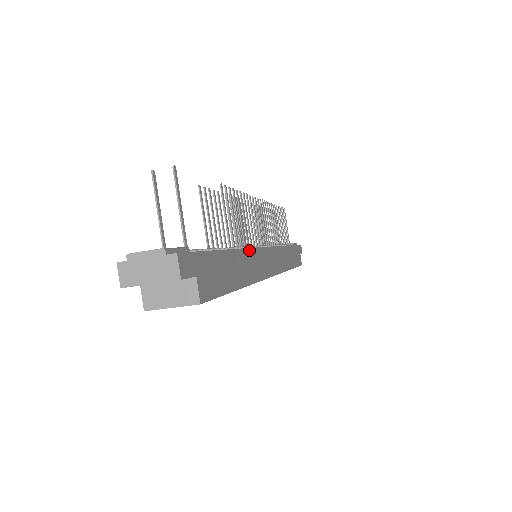
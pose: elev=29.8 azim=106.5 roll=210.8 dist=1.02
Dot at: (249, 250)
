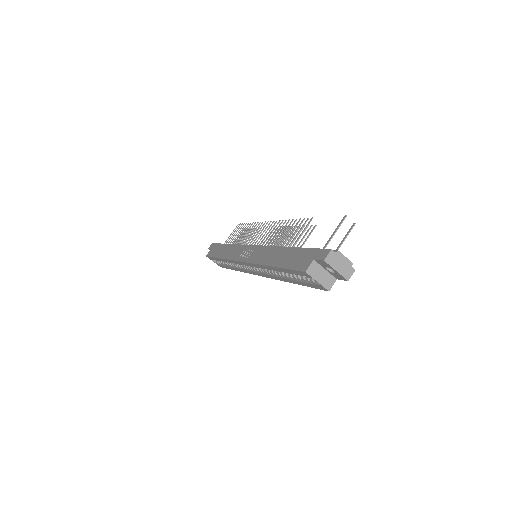
Dot at: occluded
